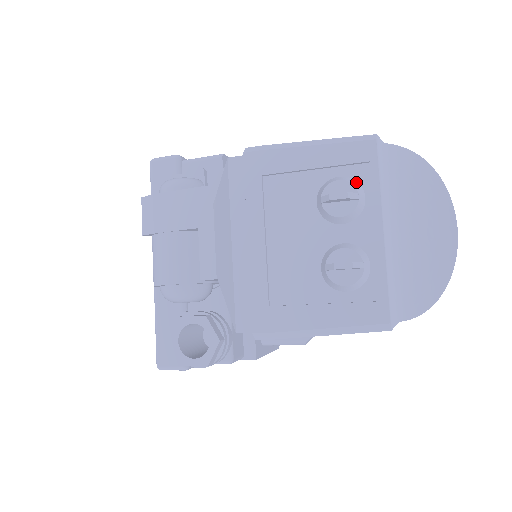
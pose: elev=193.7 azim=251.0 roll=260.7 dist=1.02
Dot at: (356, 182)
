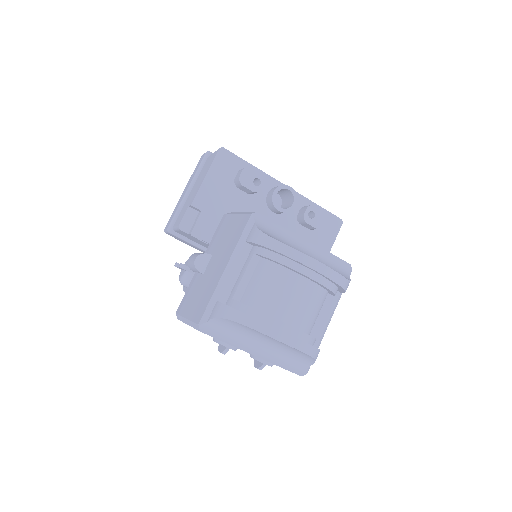
Dot at: occluded
